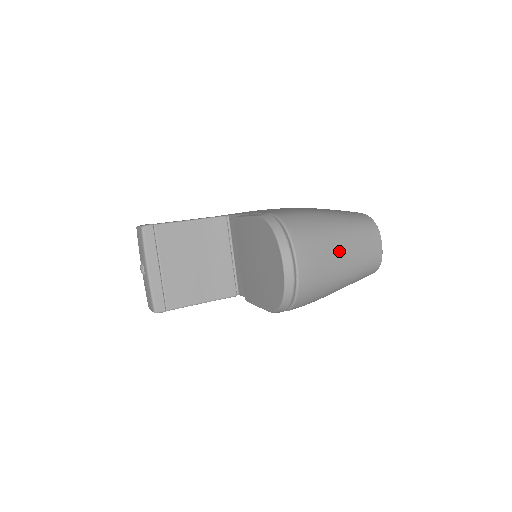
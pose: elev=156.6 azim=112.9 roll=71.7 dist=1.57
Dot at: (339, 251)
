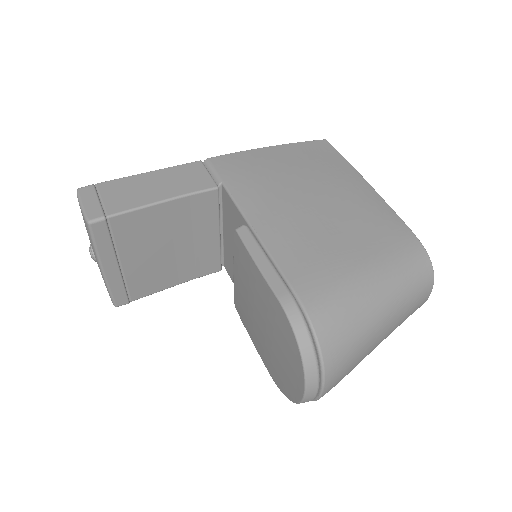
Dot at: (378, 339)
